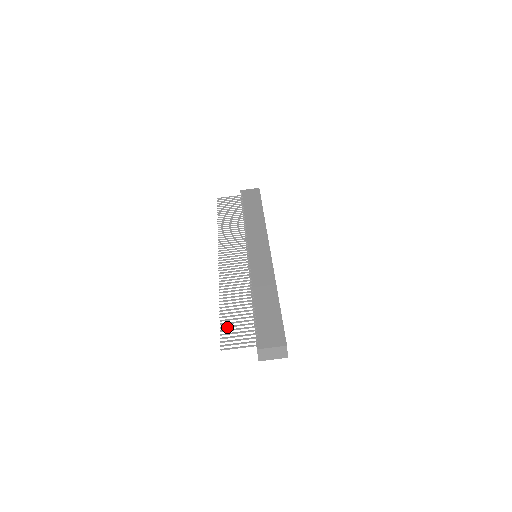
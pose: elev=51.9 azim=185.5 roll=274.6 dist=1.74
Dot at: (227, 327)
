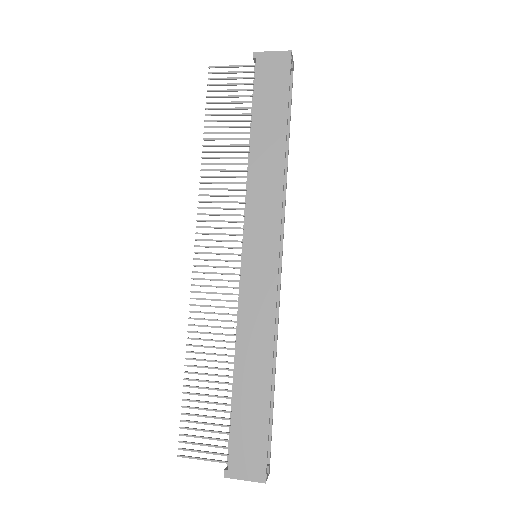
Dot at: (191, 415)
